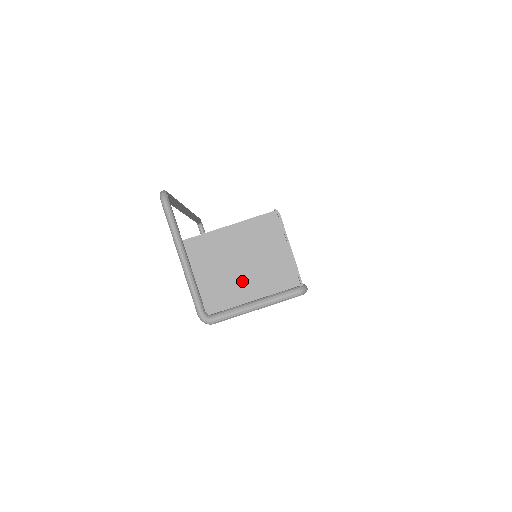
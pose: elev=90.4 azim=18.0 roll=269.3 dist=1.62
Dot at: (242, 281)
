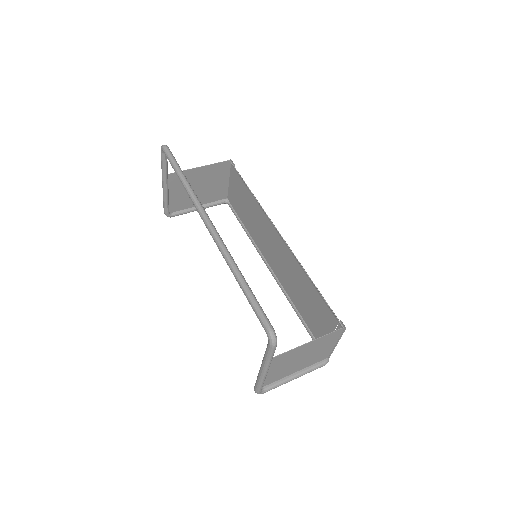
Dot at: (295, 366)
